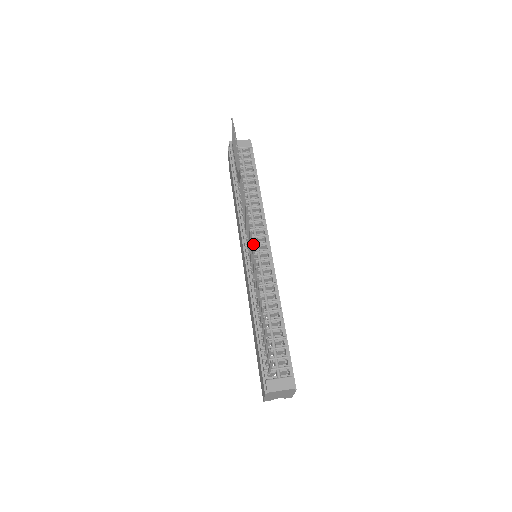
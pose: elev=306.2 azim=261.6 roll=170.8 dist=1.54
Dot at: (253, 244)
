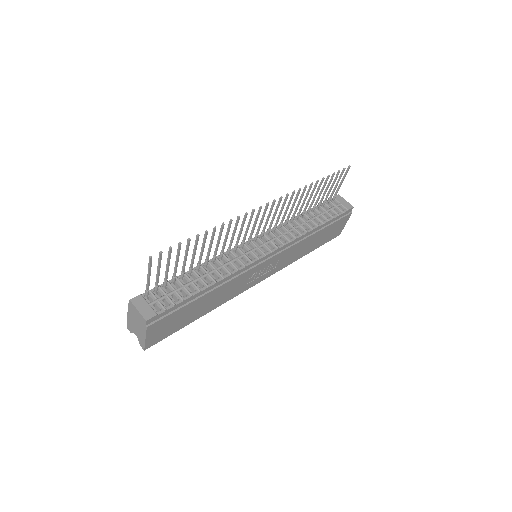
Dot at: (262, 241)
